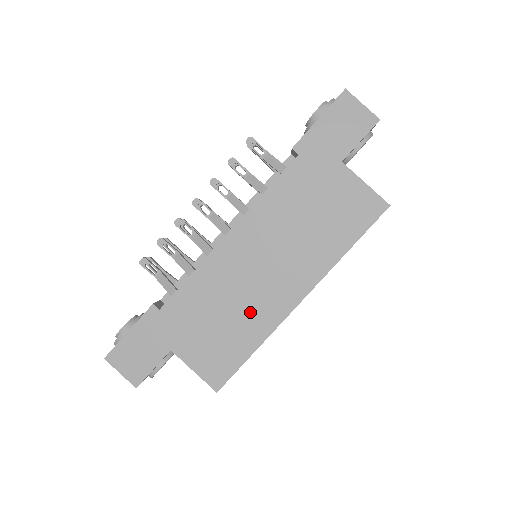
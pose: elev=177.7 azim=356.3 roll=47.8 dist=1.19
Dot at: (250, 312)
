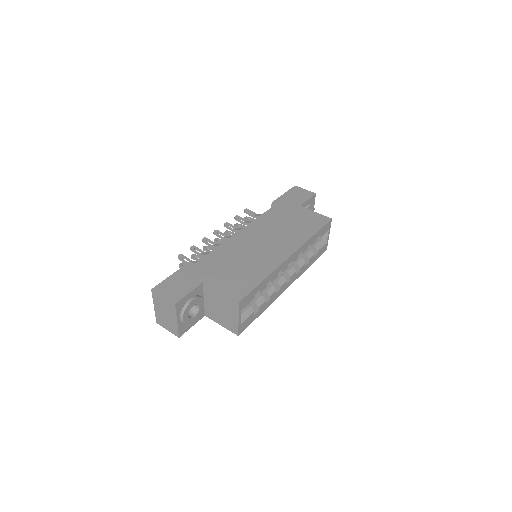
Dot at: (258, 262)
